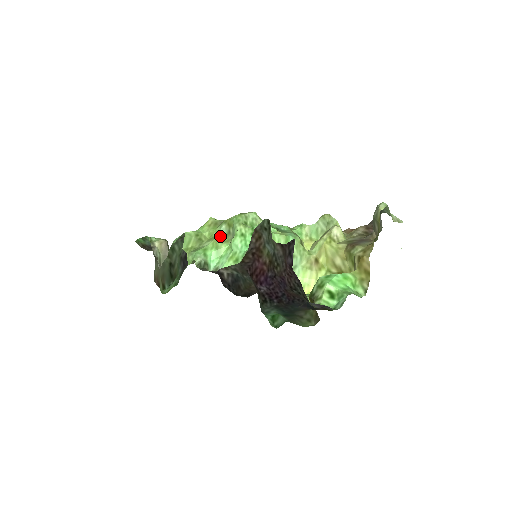
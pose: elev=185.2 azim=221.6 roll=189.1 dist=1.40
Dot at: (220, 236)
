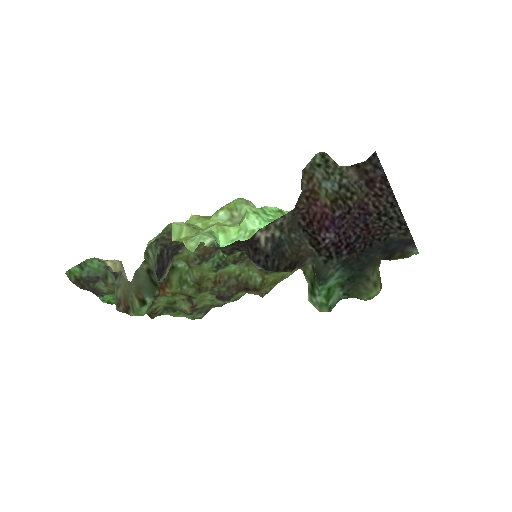
Dot at: (221, 222)
